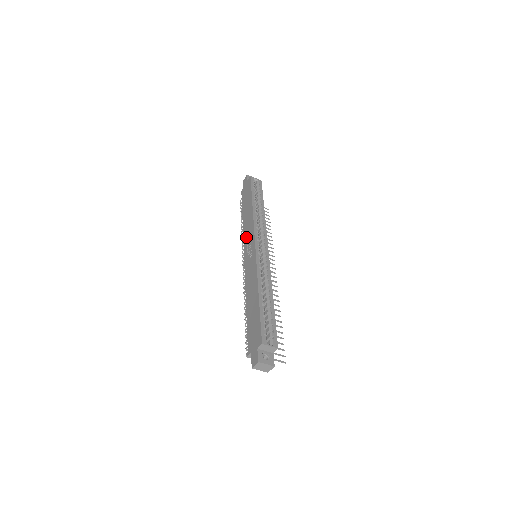
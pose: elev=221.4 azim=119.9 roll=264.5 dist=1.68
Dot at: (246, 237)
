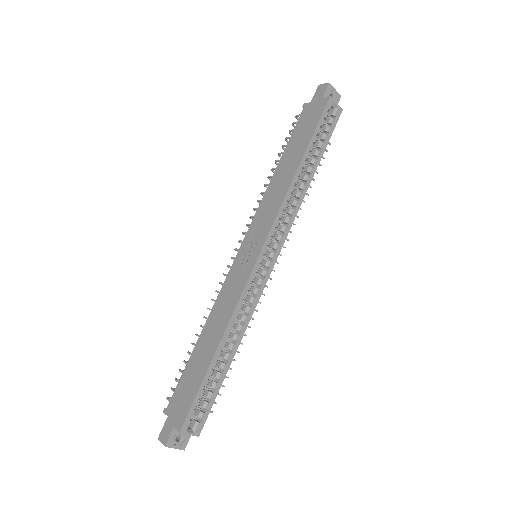
Dot at: (260, 216)
